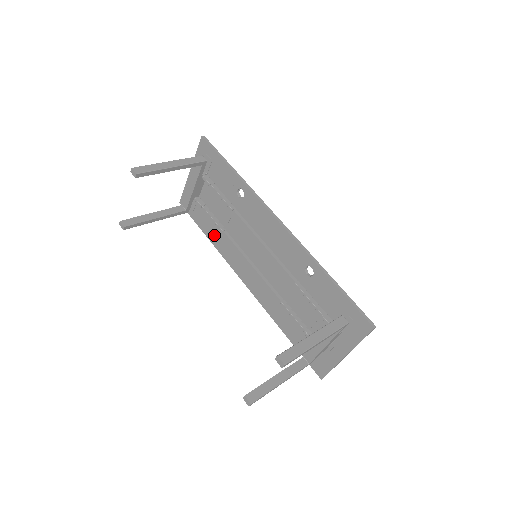
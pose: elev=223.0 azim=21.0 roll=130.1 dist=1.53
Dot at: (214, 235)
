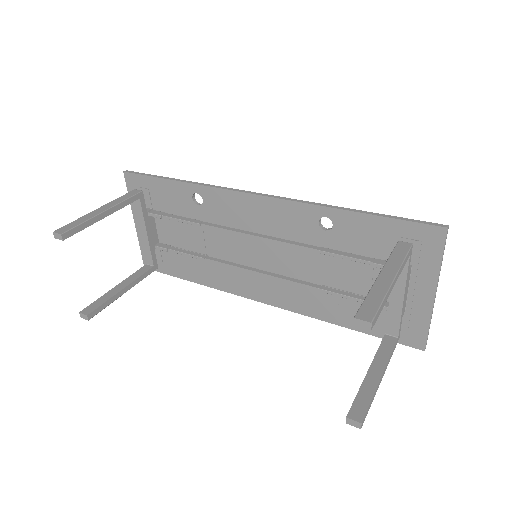
Dot at: (199, 273)
